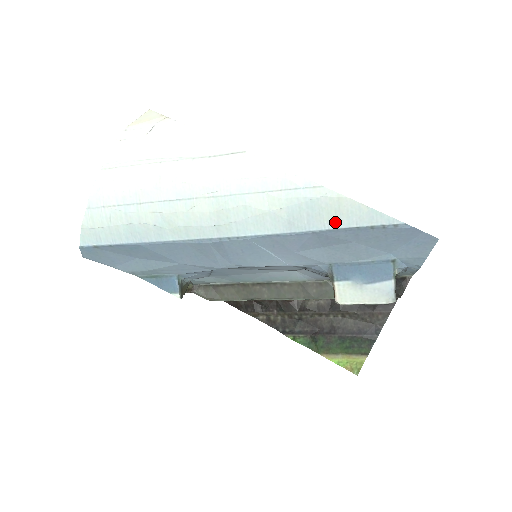
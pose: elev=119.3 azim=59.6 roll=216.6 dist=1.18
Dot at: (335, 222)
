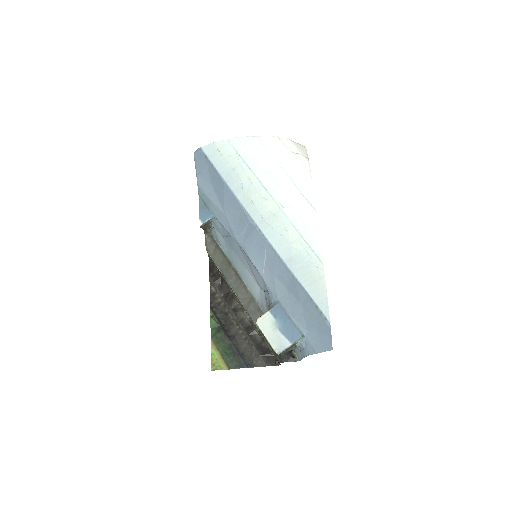
Dot at: (307, 284)
